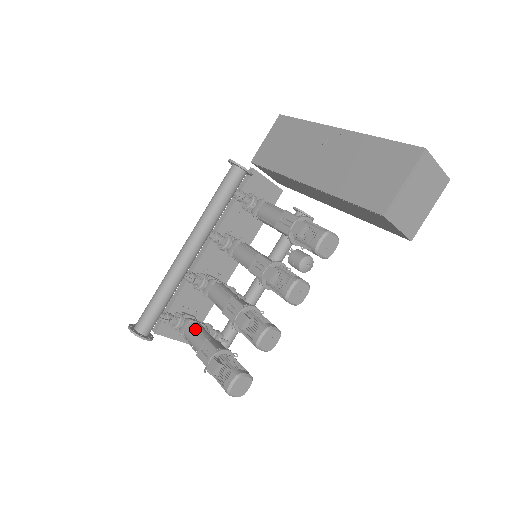
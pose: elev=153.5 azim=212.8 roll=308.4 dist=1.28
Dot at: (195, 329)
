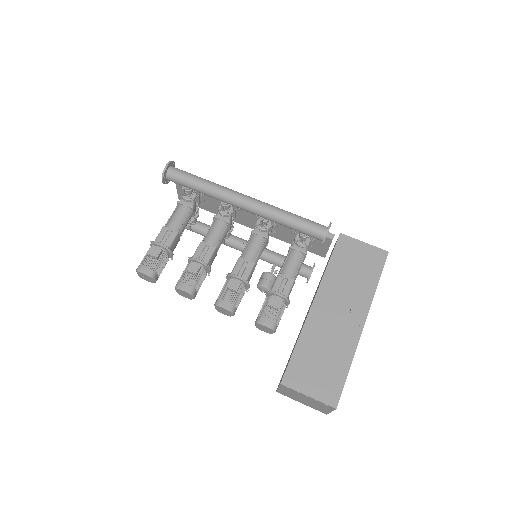
Dot at: (185, 216)
